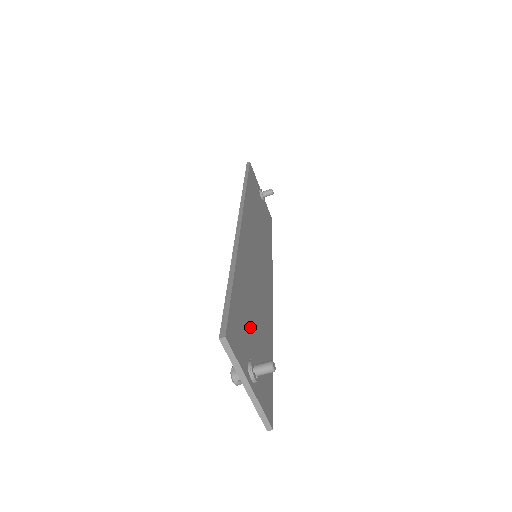
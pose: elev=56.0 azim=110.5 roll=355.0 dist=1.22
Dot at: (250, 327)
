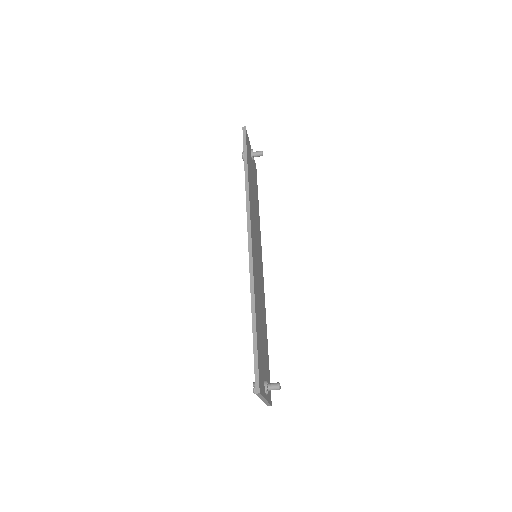
Dot at: (262, 350)
